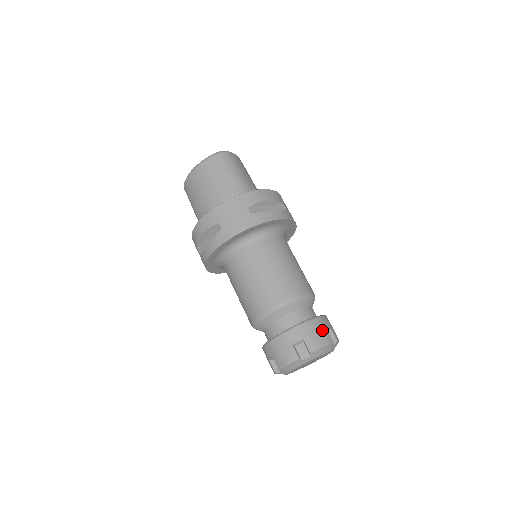
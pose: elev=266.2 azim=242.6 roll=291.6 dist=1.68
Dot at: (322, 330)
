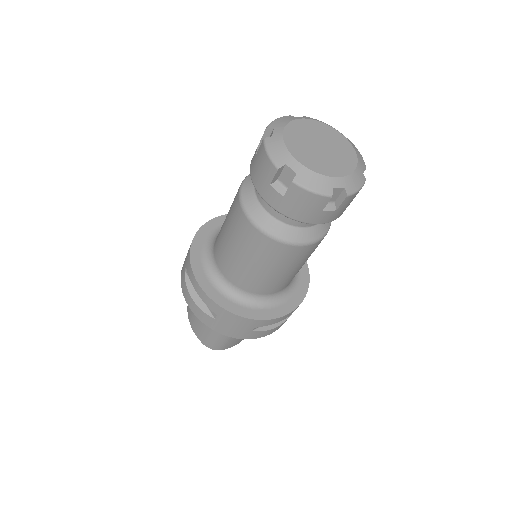
Dot at: occluded
